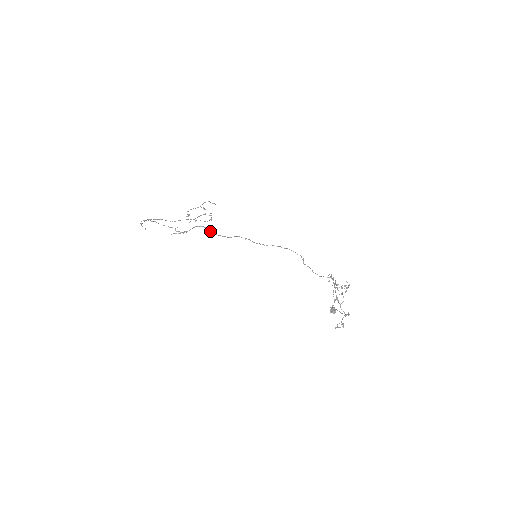
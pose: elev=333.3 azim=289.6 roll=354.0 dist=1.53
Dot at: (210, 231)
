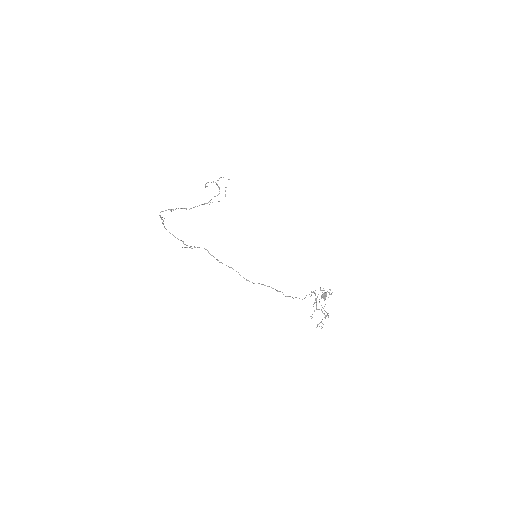
Dot at: (210, 254)
